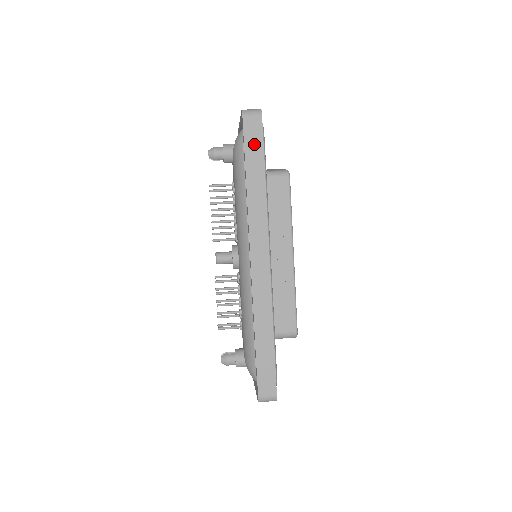
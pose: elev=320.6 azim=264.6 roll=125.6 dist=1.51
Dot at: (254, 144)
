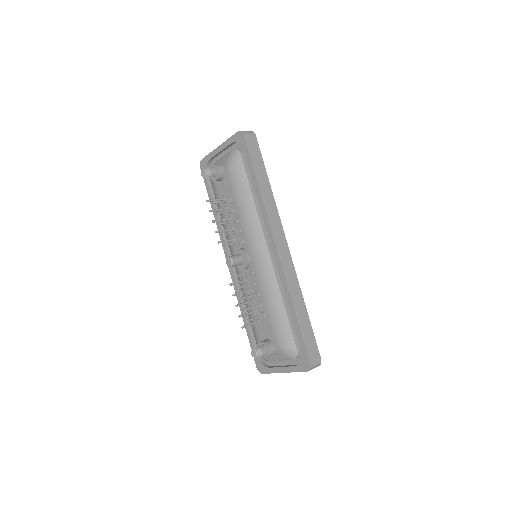
Dot at: (256, 156)
